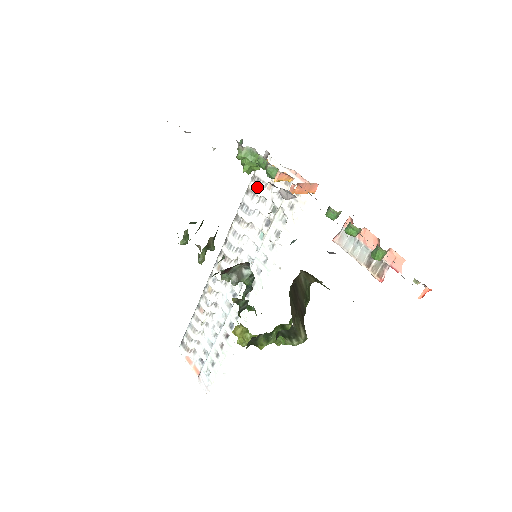
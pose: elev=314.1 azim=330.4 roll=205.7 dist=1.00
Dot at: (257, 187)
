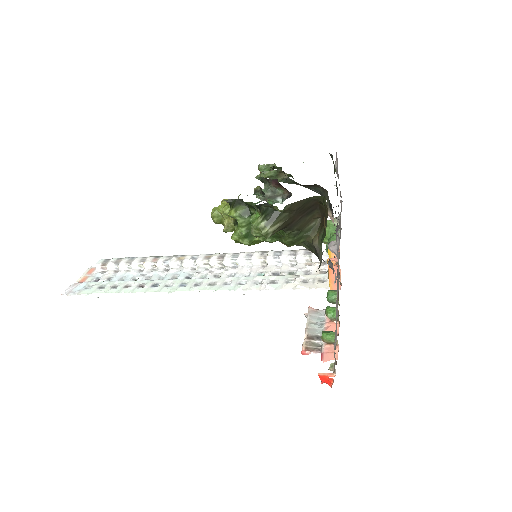
Dot at: (303, 254)
